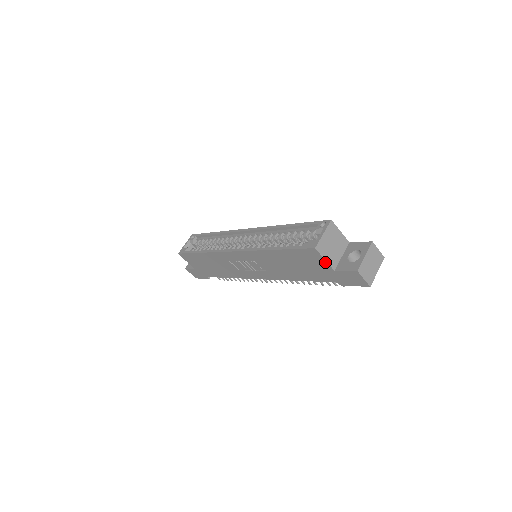
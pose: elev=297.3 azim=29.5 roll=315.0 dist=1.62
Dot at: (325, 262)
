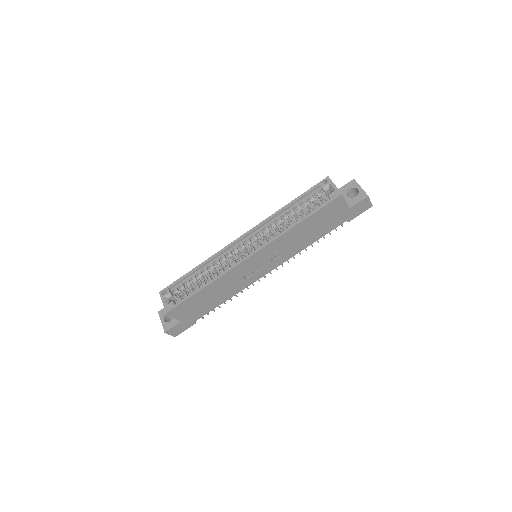
Dot at: (345, 204)
